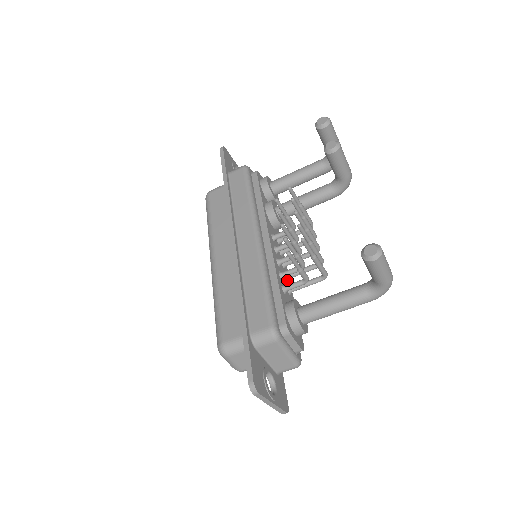
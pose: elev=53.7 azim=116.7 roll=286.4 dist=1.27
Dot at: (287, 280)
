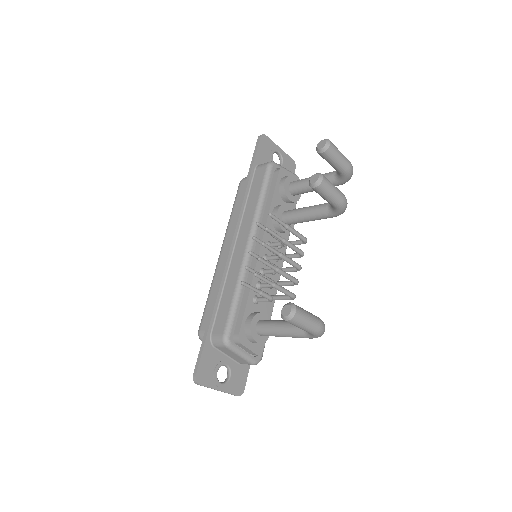
Dot at: occluded
